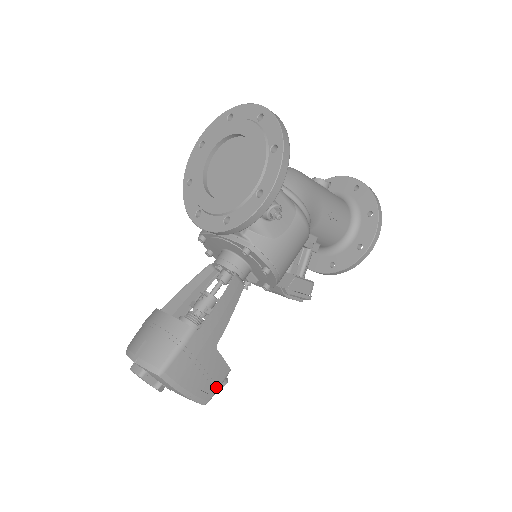
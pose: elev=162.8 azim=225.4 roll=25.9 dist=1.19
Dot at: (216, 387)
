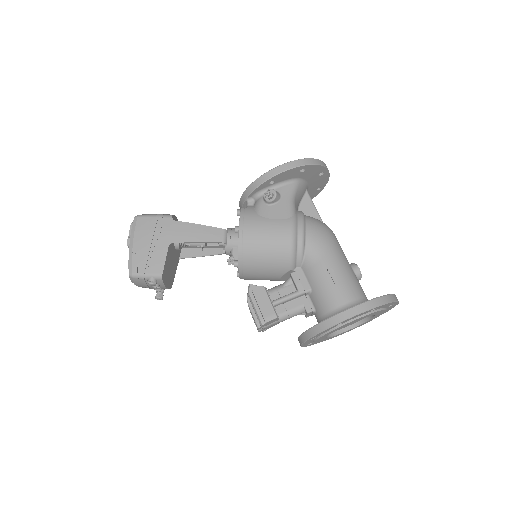
Dot at: (145, 270)
